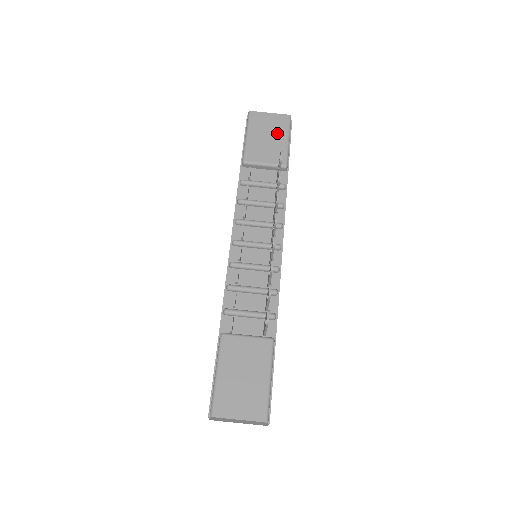
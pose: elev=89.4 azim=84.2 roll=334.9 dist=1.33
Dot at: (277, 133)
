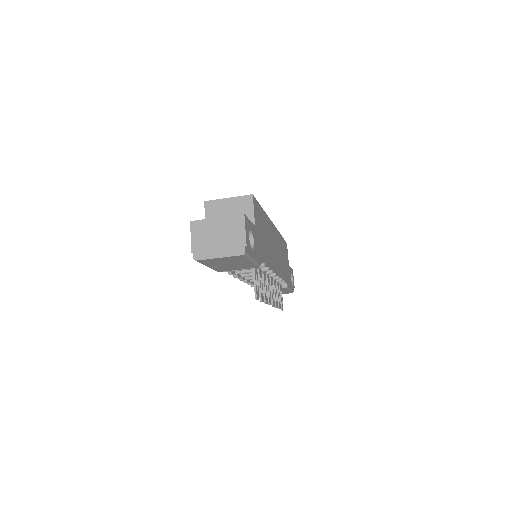
Dot at: (238, 262)
